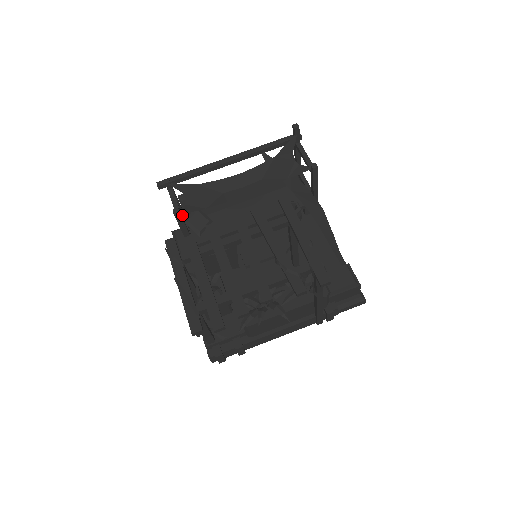
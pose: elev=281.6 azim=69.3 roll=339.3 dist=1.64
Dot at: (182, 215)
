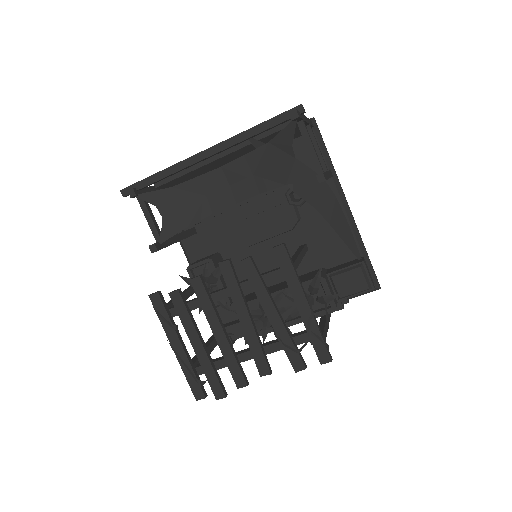
Dot at: occluded
